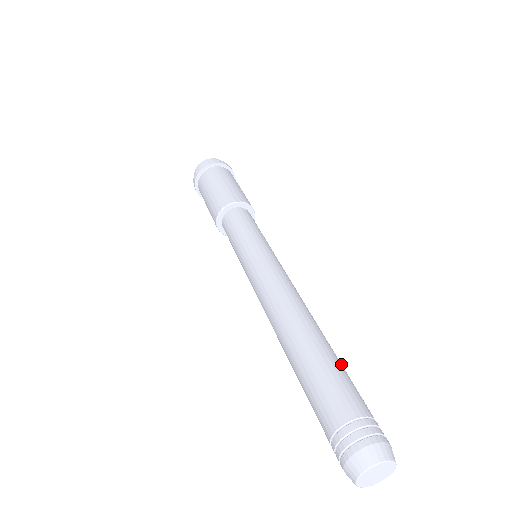
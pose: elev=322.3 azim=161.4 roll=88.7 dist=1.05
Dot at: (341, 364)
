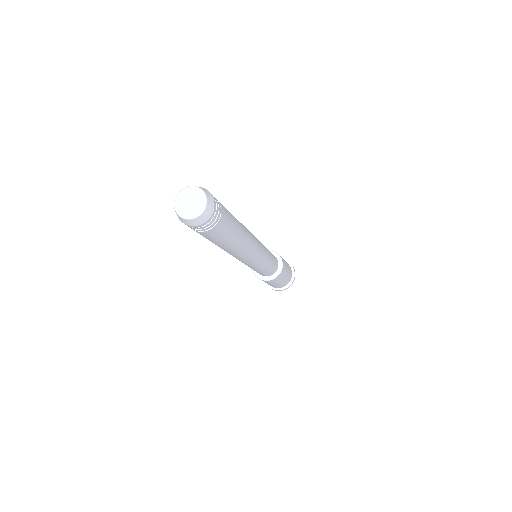
Dot at: (236, 226)
